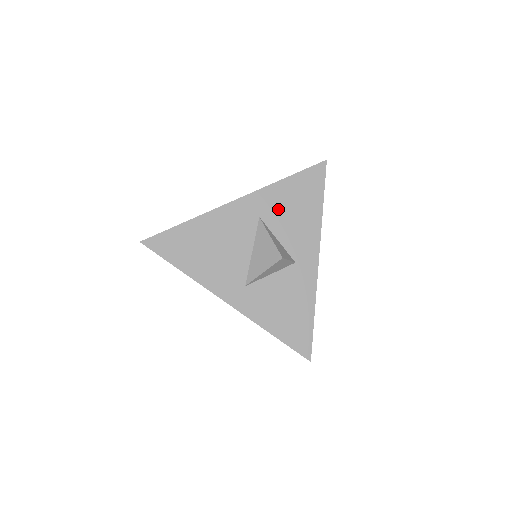
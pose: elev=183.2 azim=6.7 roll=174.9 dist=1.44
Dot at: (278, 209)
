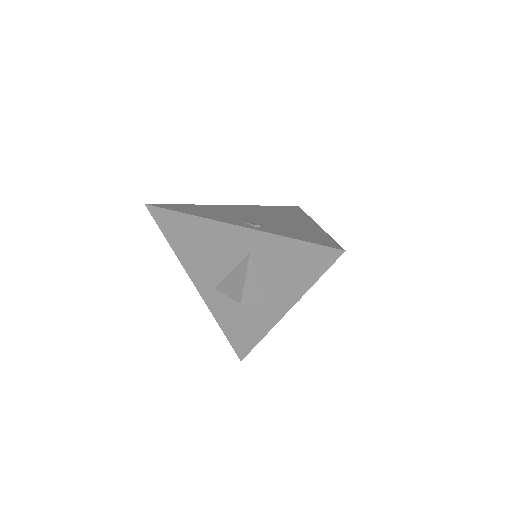
Dot at: (270, 257)
